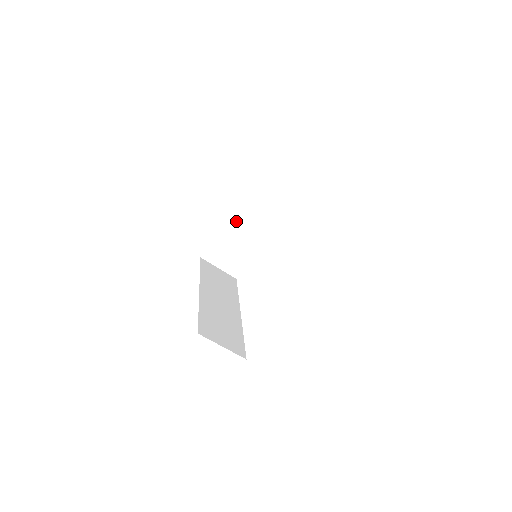
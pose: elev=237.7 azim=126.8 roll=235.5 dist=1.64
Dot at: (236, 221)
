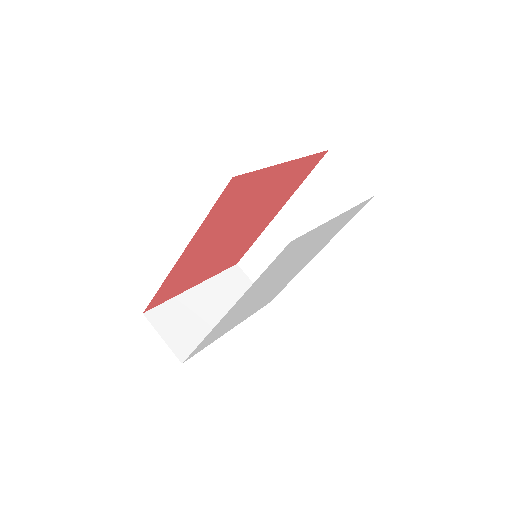
Dot at: (199, 294)
